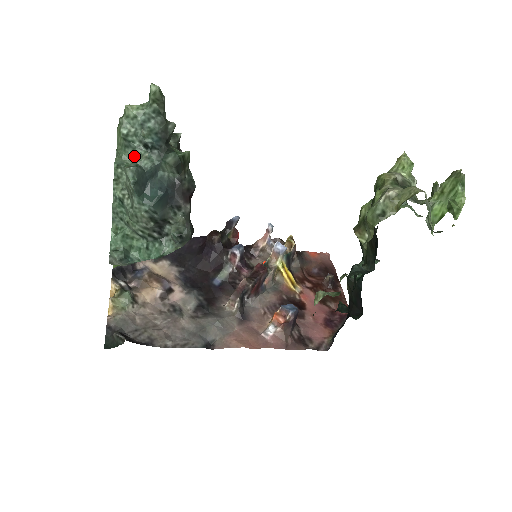
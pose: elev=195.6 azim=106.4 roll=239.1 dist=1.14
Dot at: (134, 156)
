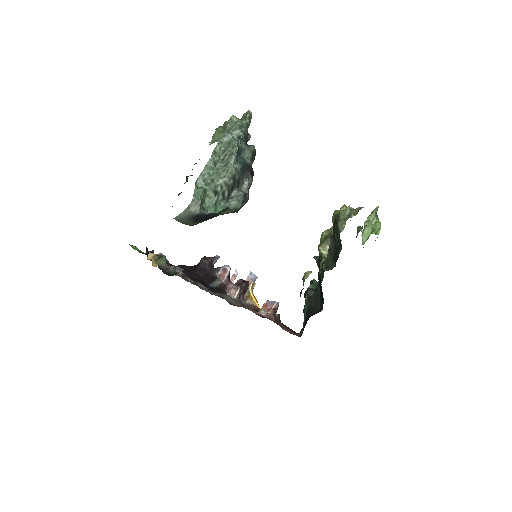
Dot at: occluded
